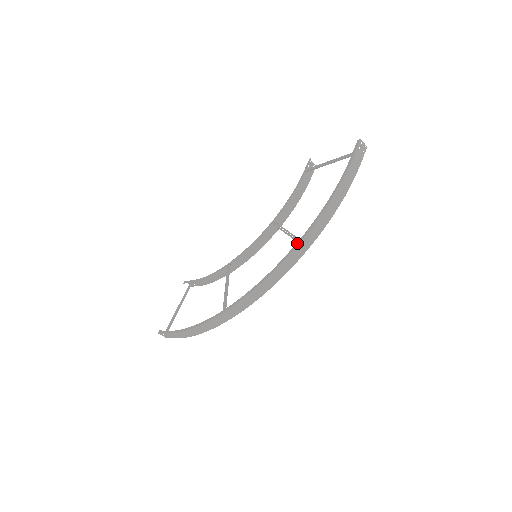
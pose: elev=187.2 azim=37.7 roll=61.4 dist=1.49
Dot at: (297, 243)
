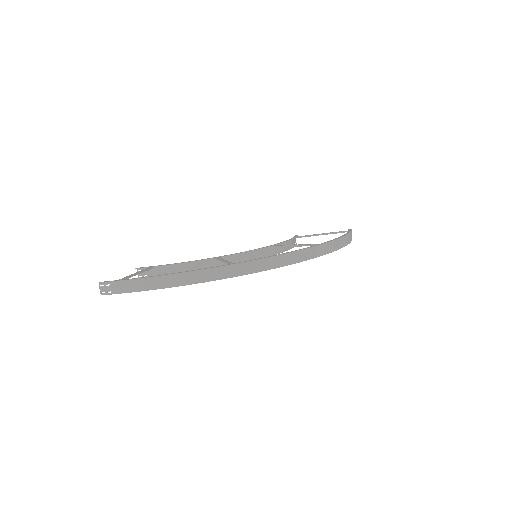
Dot at: (319, 244)
